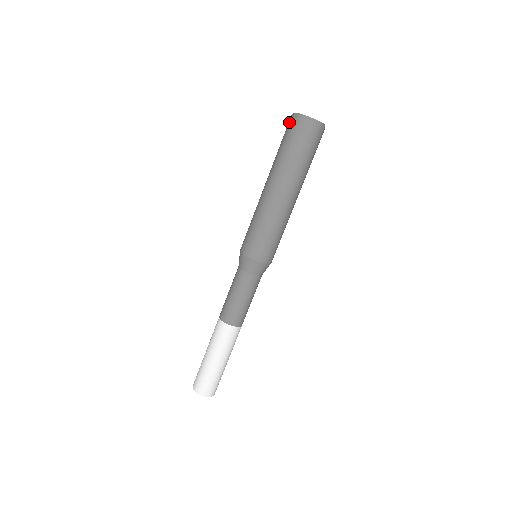
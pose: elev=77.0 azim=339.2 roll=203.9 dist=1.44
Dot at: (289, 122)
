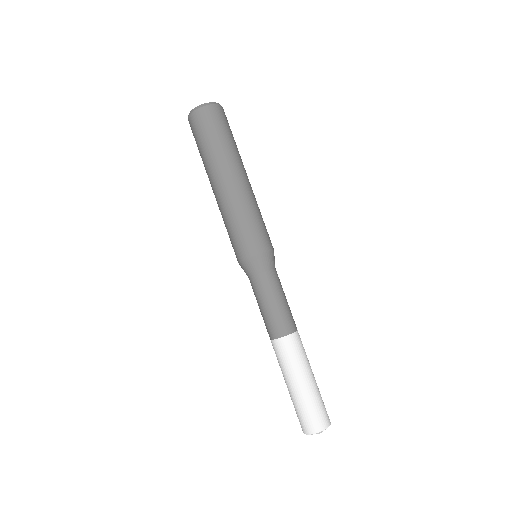
Dot at: occluded
